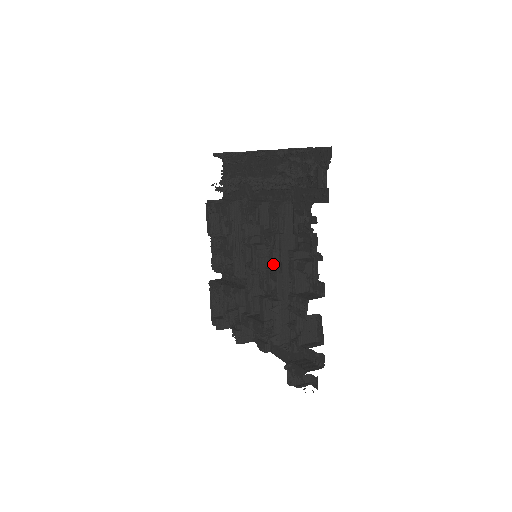
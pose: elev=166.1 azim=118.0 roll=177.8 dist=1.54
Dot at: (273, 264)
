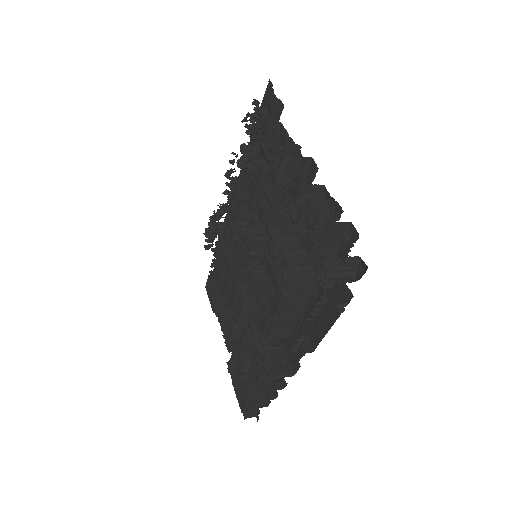
Dot at: (261, 207)
